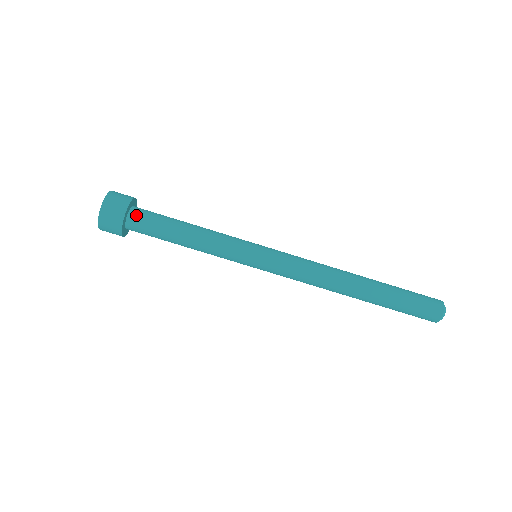
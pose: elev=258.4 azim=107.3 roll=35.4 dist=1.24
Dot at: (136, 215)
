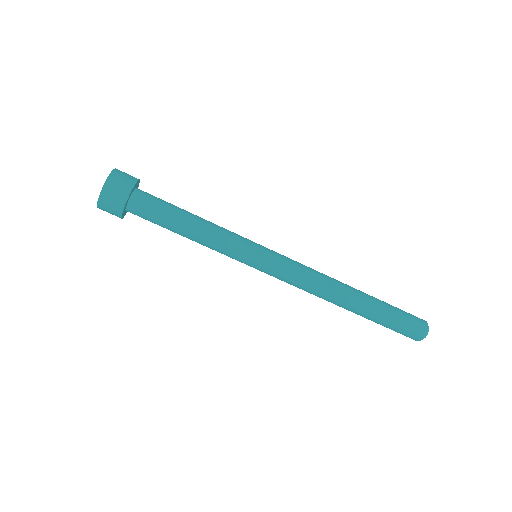
Dot at: (141, 196)
